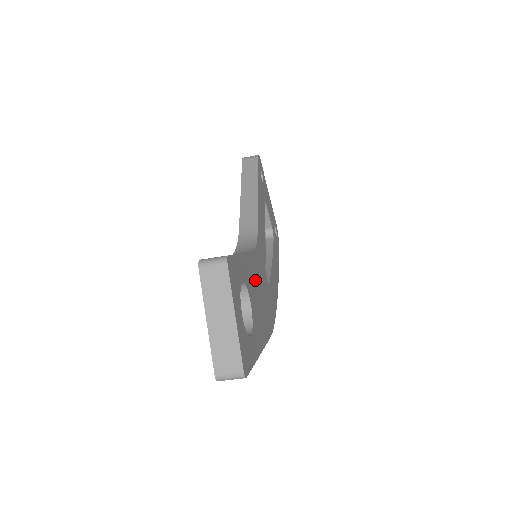
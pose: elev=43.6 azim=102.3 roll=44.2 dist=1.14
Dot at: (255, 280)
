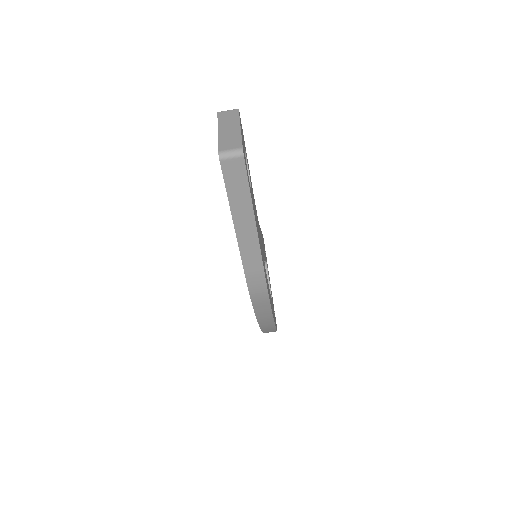
Dot at: (255, 208)
